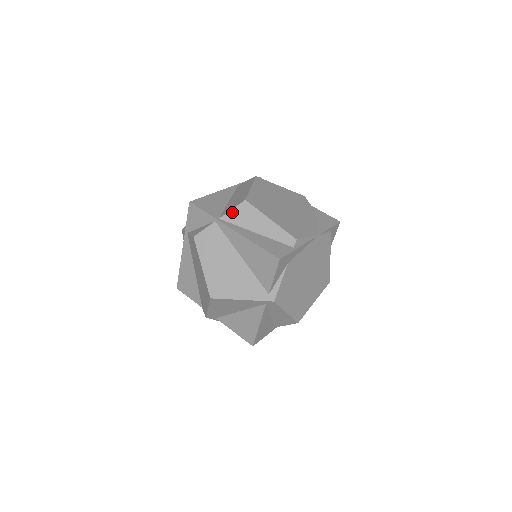
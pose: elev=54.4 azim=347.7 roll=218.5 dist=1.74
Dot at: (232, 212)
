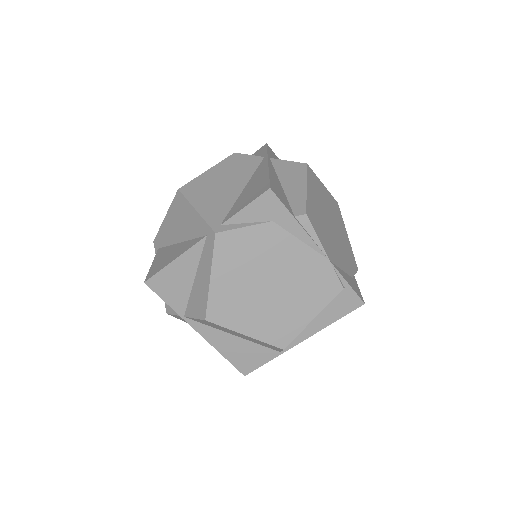
Dot at: (285, 162)
